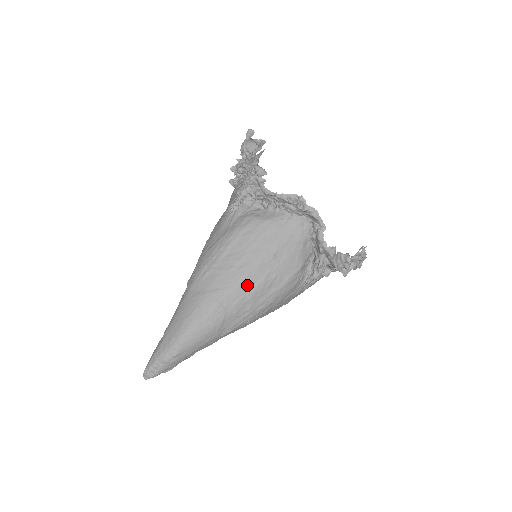
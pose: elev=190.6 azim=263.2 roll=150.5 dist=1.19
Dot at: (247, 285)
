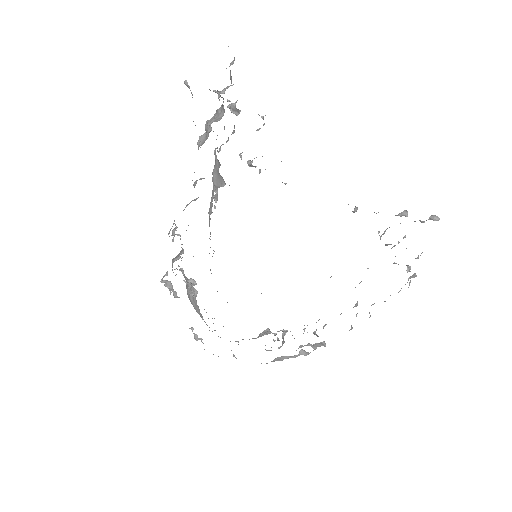
Dot at: occluded
